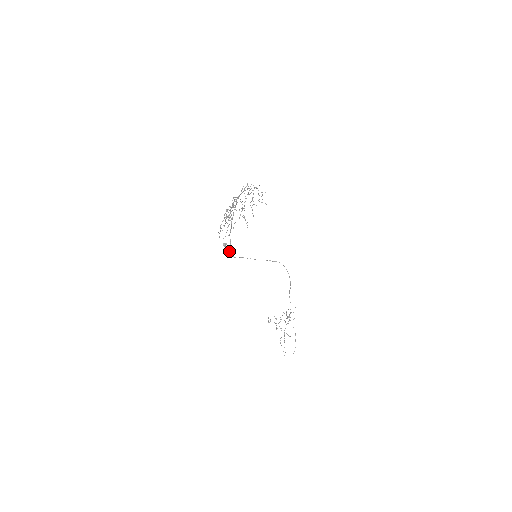
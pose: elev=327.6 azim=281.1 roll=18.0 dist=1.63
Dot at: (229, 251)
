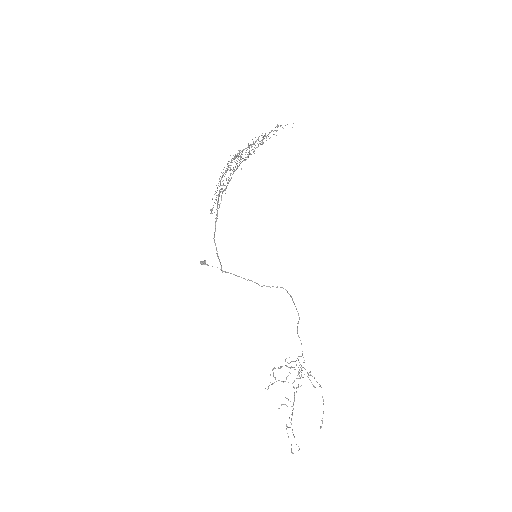
Dot at: (212, 266)
